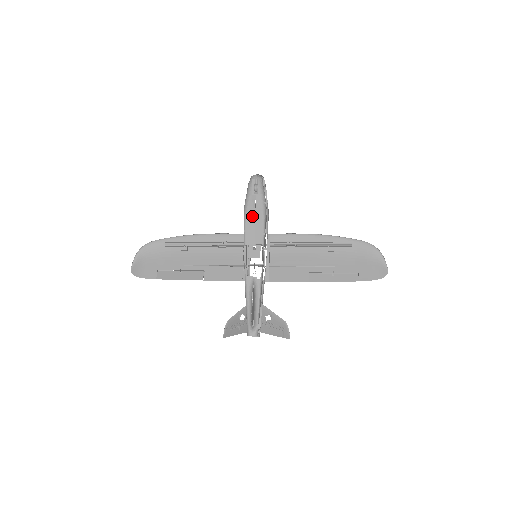
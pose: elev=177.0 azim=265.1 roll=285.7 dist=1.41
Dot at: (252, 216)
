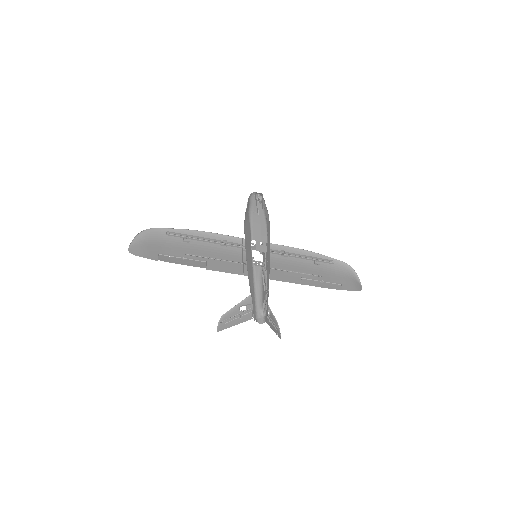
Dot at: (257, 219)
